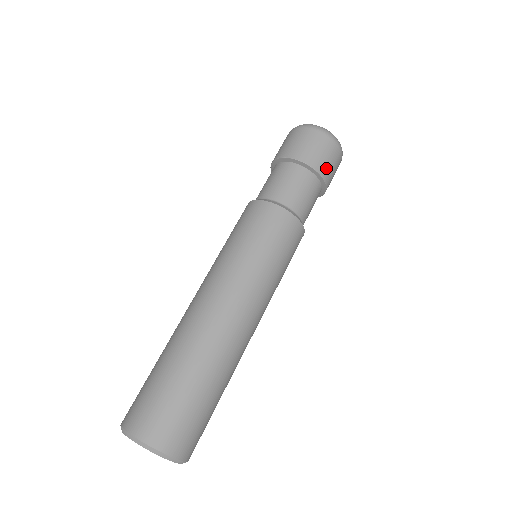
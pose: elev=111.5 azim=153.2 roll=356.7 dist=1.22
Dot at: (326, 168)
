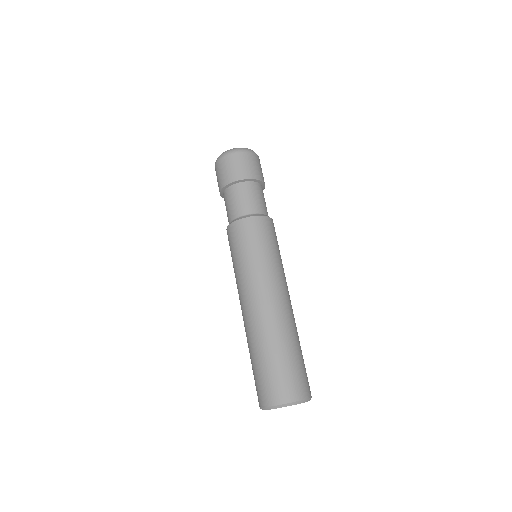
Dot at: (262, 176)
